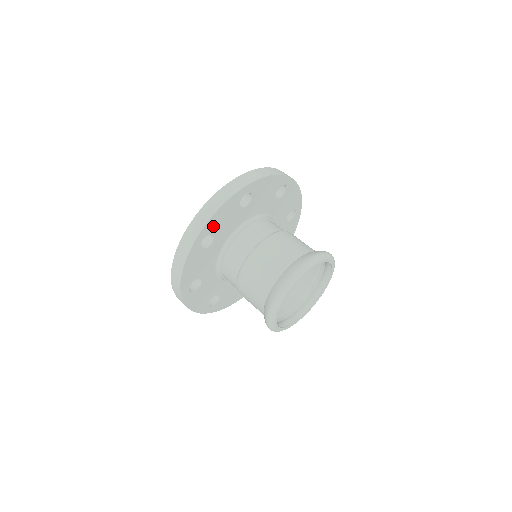
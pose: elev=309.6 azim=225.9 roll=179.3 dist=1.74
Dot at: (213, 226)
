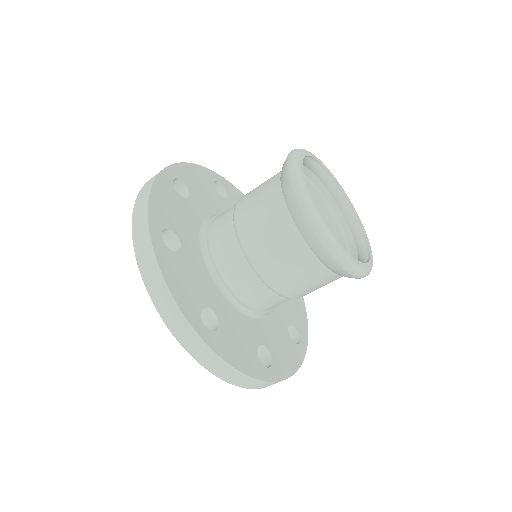
Dot at: (162, 216)
